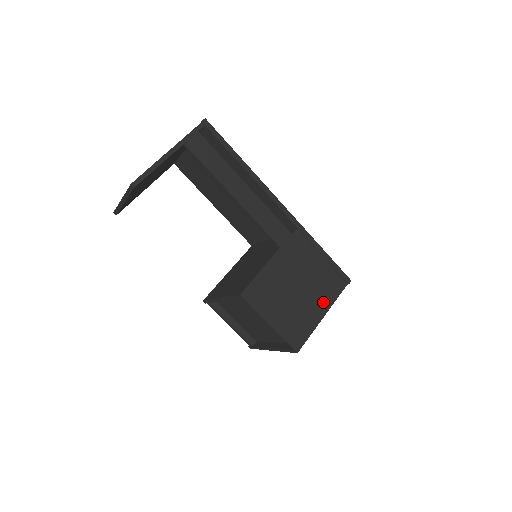
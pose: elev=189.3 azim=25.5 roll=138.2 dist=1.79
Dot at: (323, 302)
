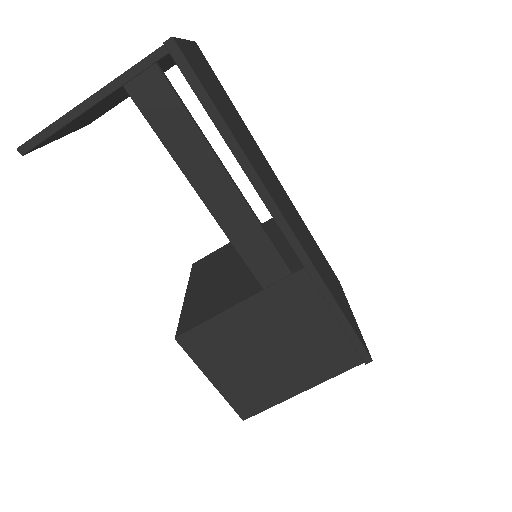
Dot at: (309, 375)
